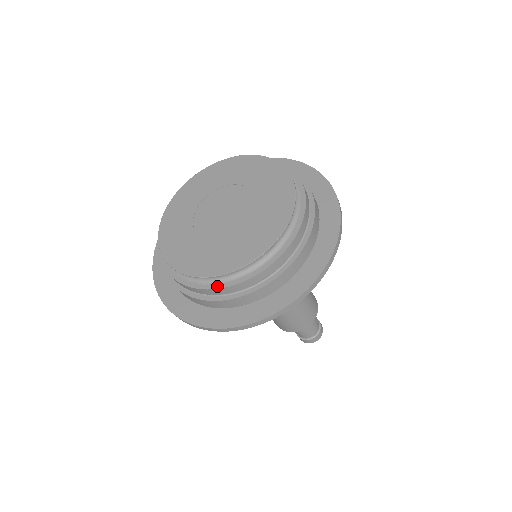
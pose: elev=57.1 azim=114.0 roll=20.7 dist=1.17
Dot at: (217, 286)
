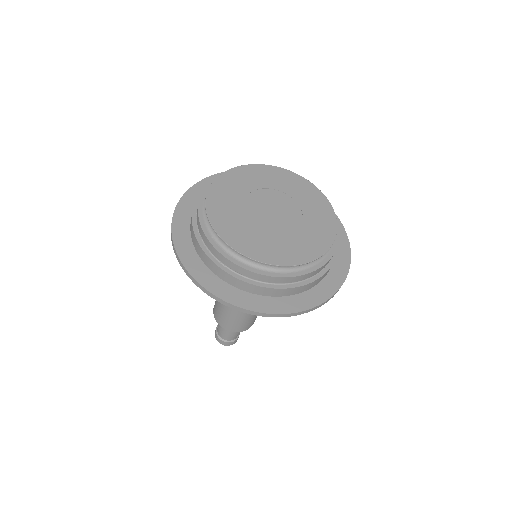
Dot at: (240, 264)
